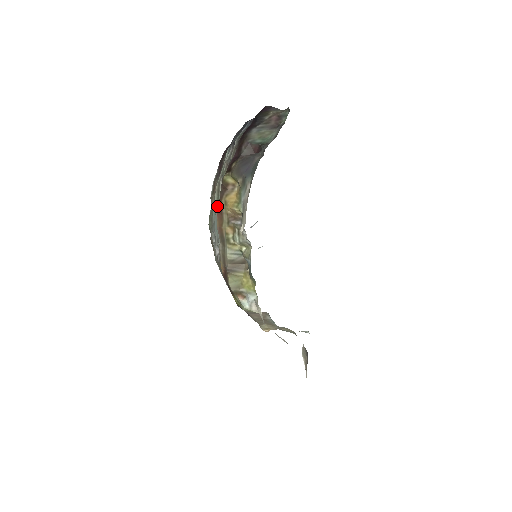
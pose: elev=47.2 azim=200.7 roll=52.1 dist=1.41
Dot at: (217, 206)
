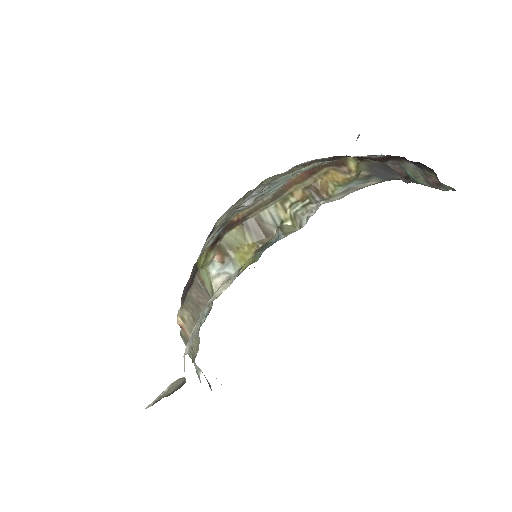
Dot at: occluded
